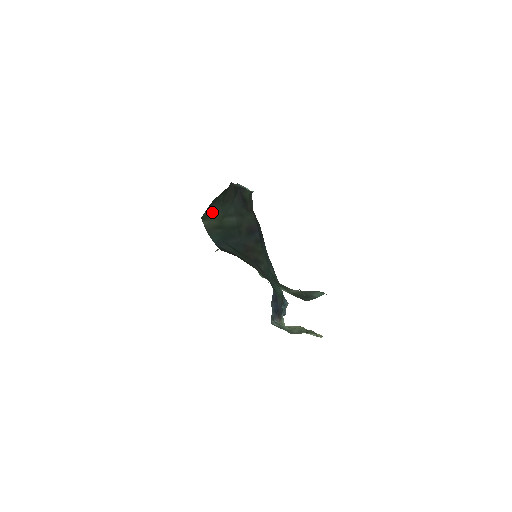
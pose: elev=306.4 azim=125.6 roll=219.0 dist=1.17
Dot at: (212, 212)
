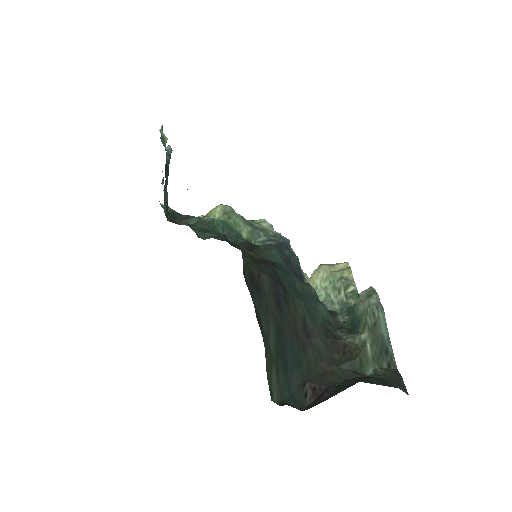
Dot at: (267, 372)
